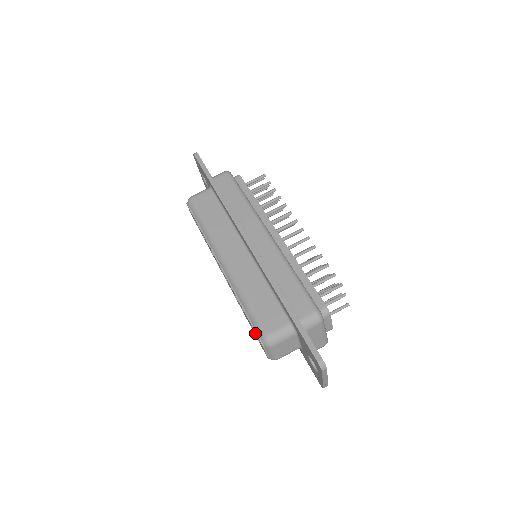
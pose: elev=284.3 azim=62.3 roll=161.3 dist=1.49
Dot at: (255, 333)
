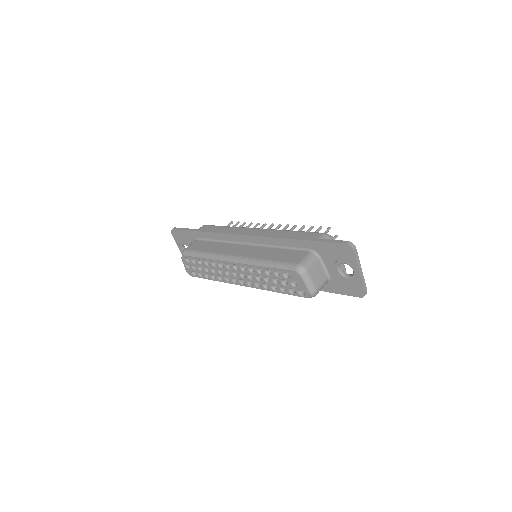
Dot at: (288, 278)
